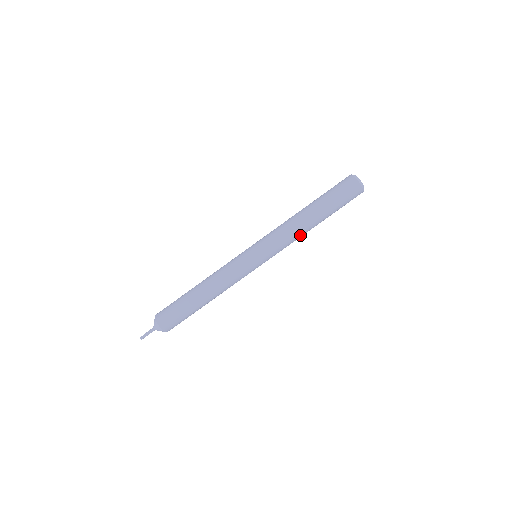
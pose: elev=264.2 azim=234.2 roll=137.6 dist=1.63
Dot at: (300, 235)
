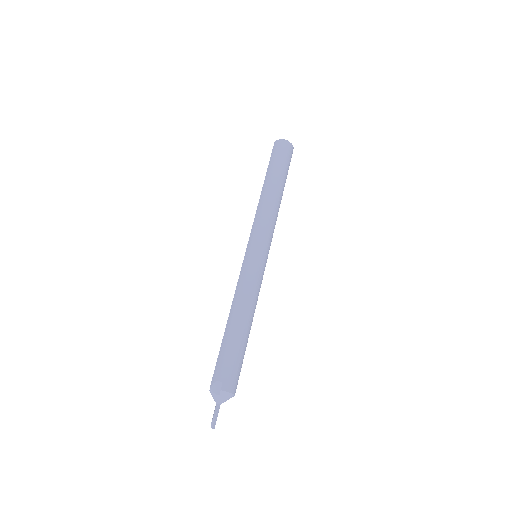
Dot at: occluded
